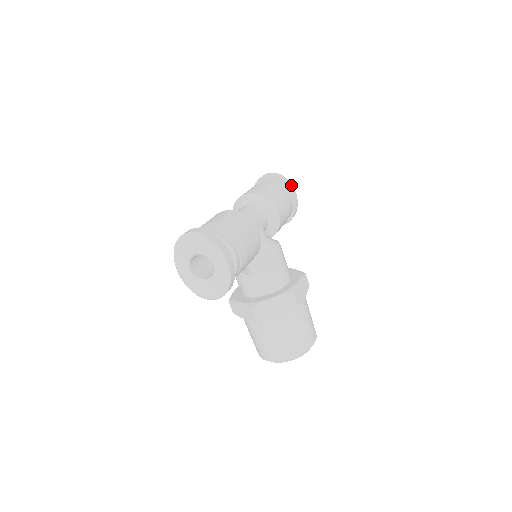
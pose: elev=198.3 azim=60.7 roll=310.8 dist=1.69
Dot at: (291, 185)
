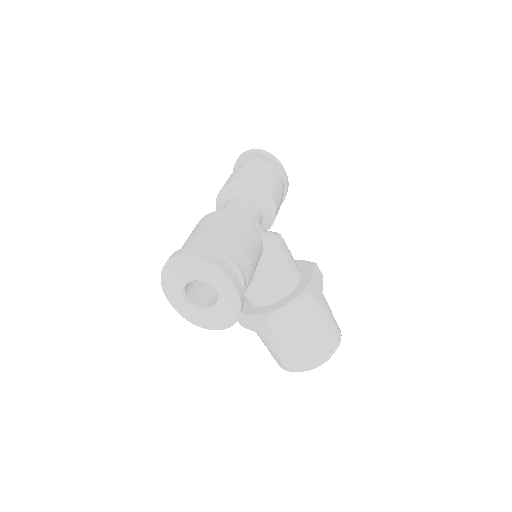
Dot at: (277, 160)
